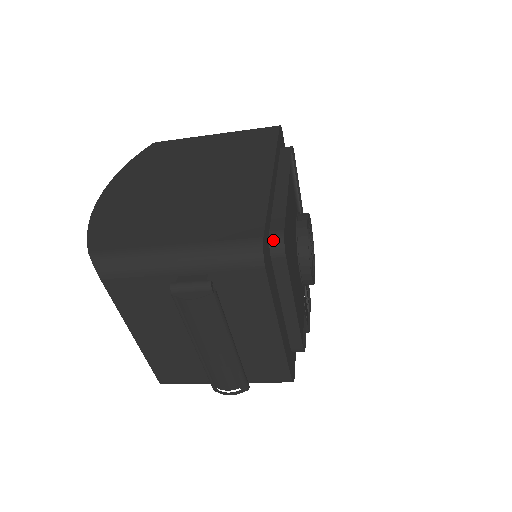
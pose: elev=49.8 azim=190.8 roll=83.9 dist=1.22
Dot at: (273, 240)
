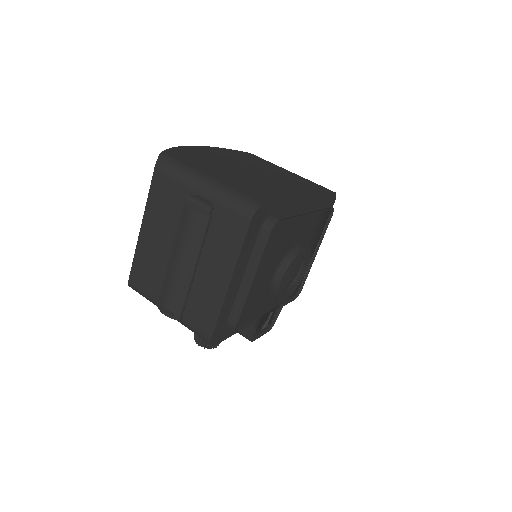
Dot at: (270, 219)
